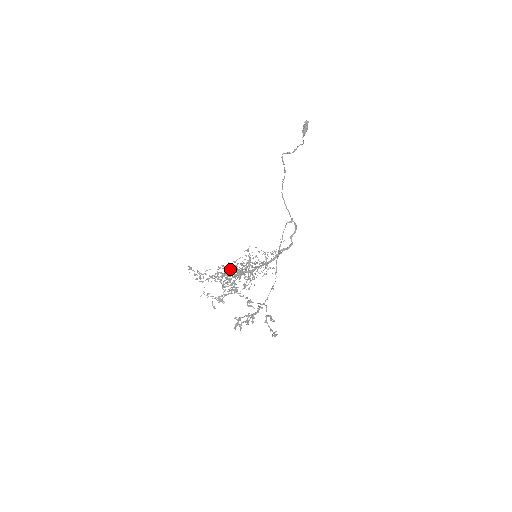
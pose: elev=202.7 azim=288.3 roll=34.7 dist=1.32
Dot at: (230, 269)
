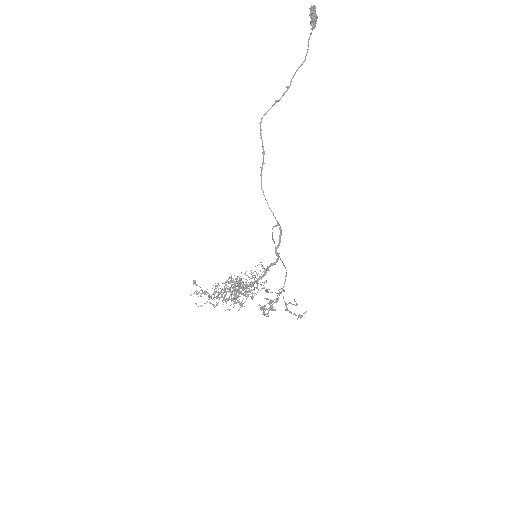
Dot at: (223, 290)
